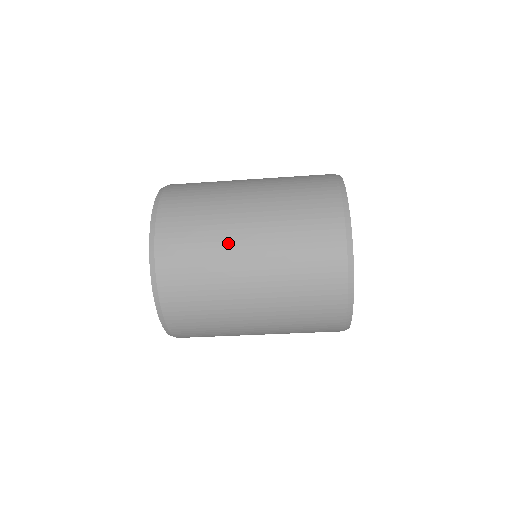
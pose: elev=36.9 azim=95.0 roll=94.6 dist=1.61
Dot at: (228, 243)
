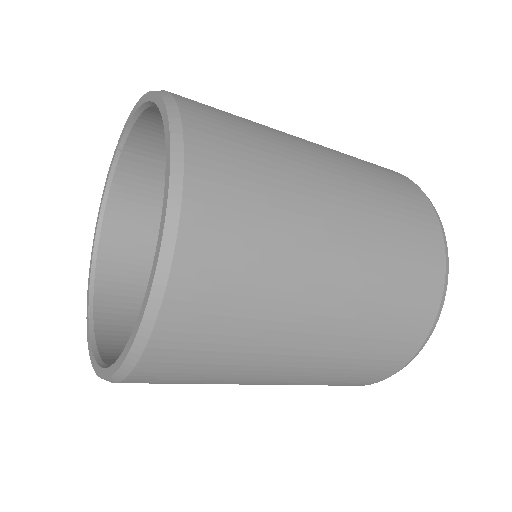
Dot at: (309, 210)
